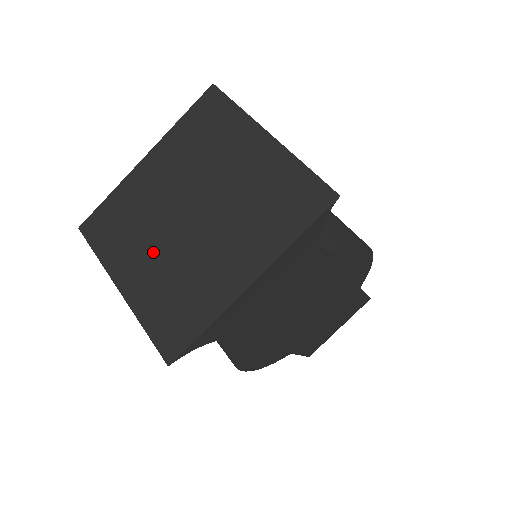
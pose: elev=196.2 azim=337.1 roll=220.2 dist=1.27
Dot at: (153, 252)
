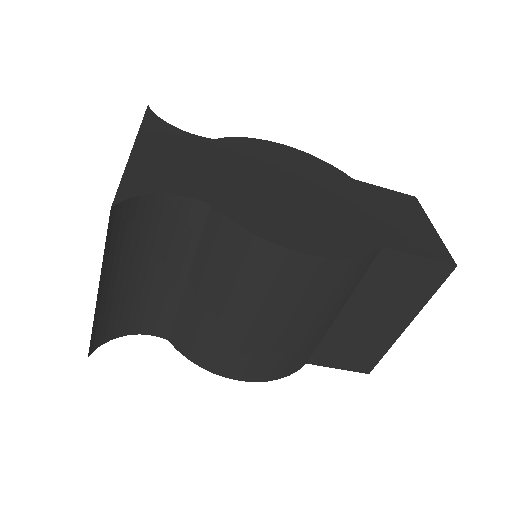
Dot at: occluded
